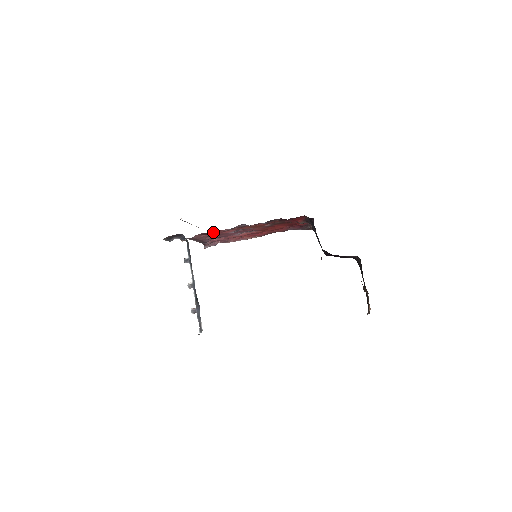
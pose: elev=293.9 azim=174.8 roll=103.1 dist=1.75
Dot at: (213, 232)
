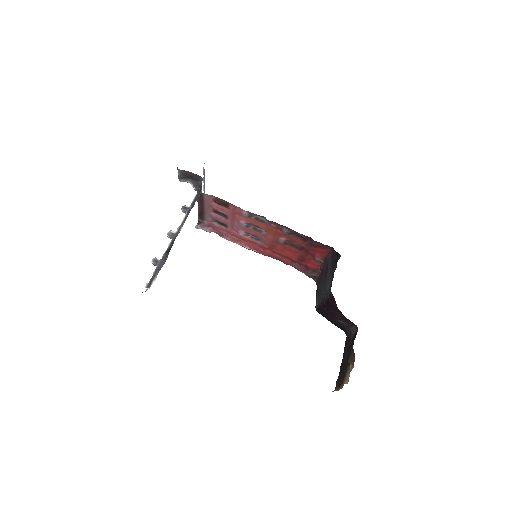
Dot at: (229, 205)
